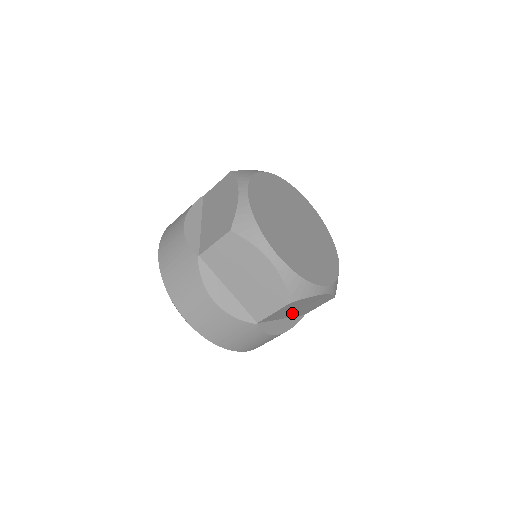
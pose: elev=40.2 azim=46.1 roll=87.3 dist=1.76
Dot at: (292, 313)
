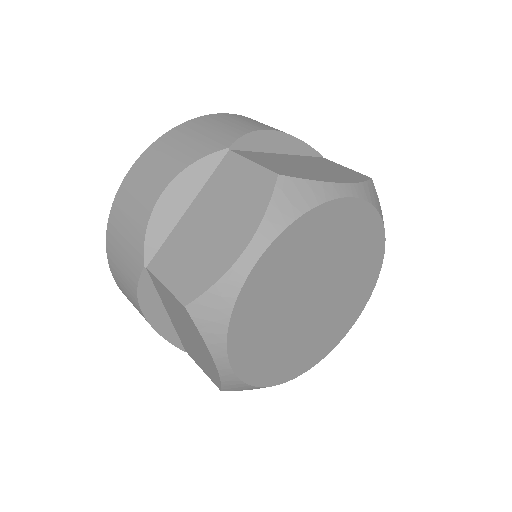
Dot at: occluded
